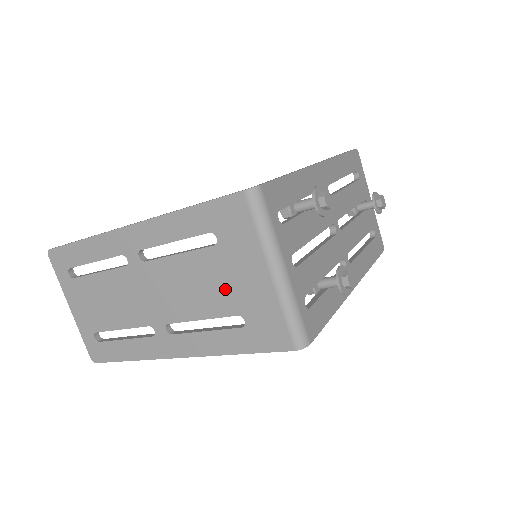
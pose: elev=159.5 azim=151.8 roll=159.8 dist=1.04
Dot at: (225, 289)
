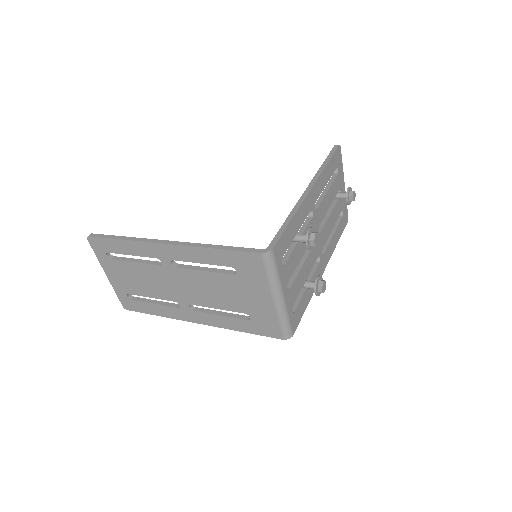
Dot at: (238, 299)
